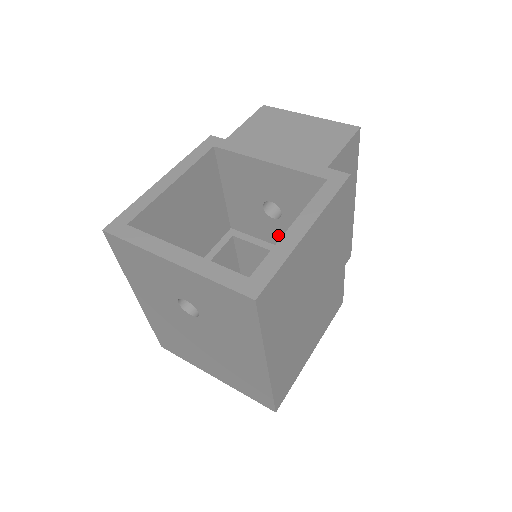
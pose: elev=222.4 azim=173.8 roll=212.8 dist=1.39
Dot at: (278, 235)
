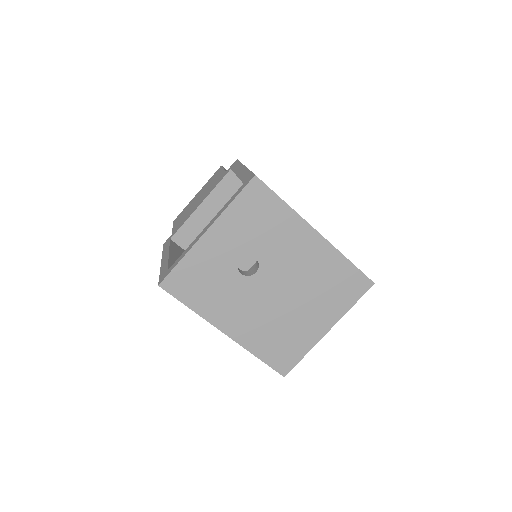
Dot at: occluded
